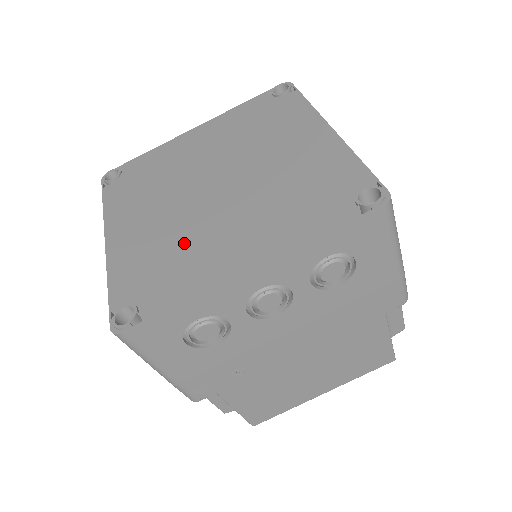
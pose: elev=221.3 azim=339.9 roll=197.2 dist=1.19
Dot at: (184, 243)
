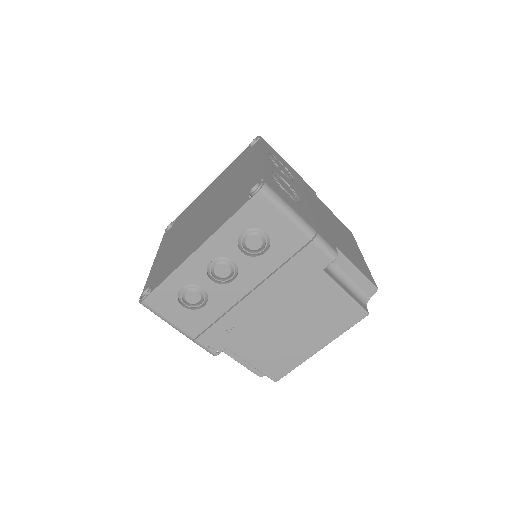
Dot at: (180, 248)
